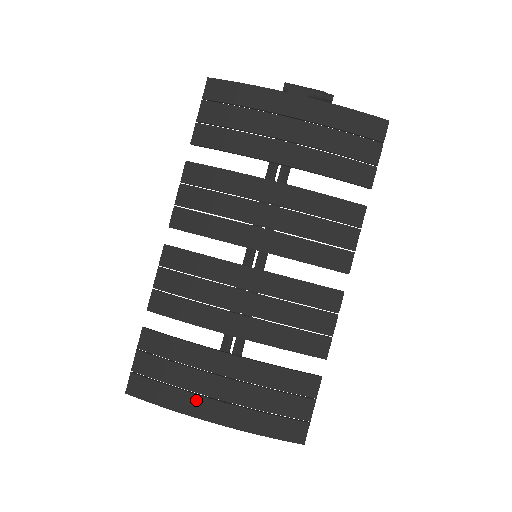
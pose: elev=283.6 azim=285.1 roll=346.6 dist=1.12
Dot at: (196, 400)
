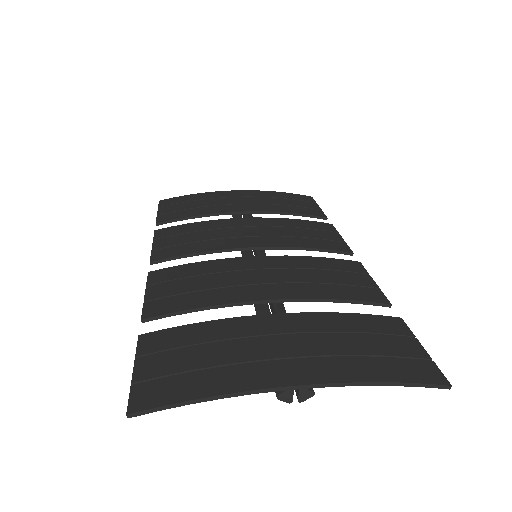
Dot at: (257, 368)
